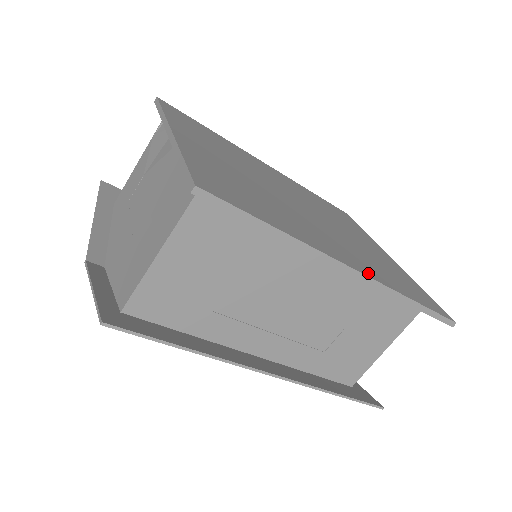
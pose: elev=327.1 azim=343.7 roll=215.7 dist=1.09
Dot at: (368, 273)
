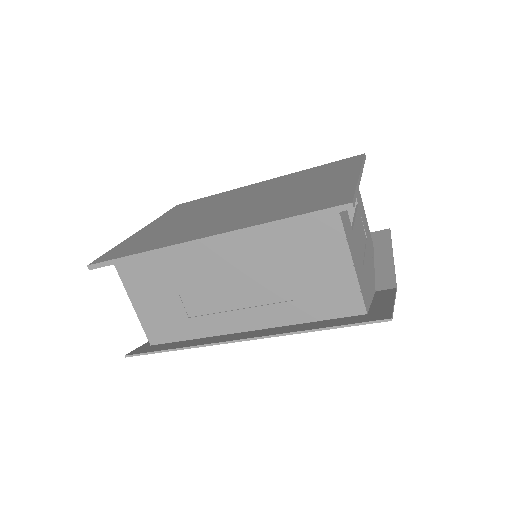
Dot at: (228, 230)
